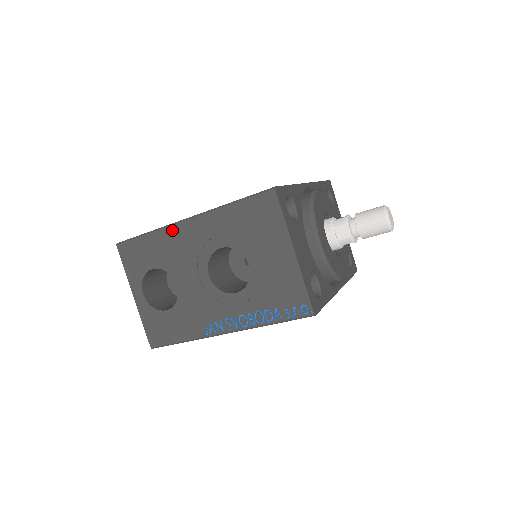
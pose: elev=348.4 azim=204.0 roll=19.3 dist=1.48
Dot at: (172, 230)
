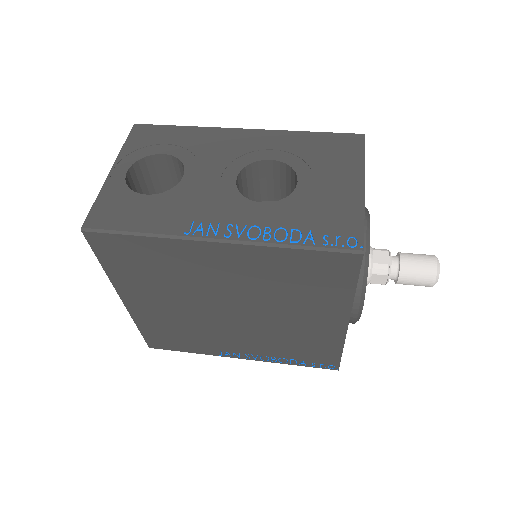
Dot at: (219, 131)
